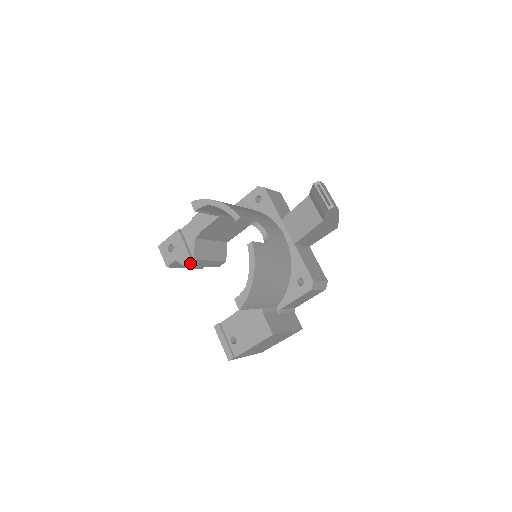
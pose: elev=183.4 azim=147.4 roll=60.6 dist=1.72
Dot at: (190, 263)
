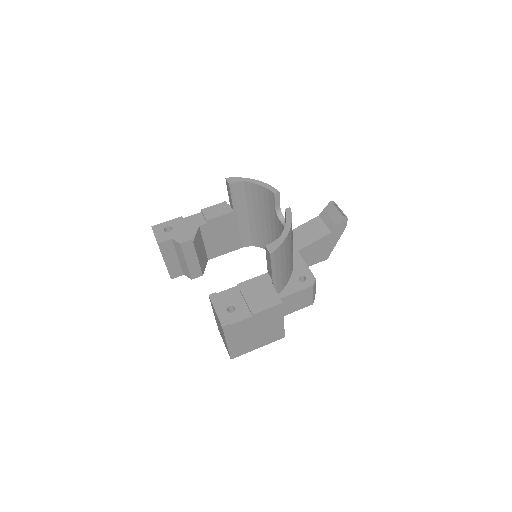
Dot at: (186, 245)
